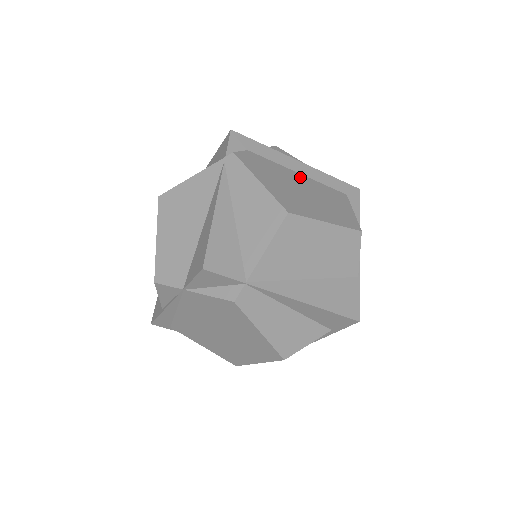
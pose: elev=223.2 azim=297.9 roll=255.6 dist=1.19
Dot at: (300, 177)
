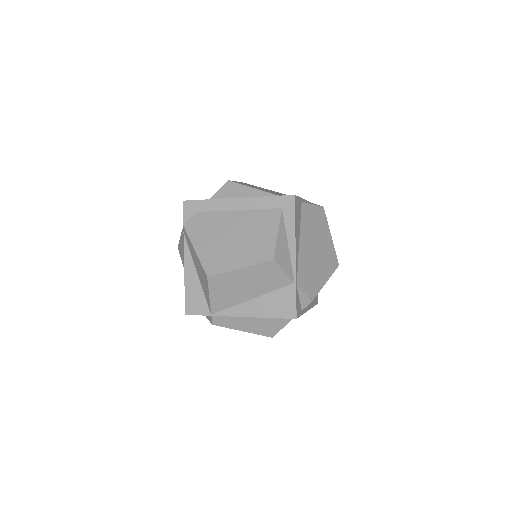
Dot at: (236, 216)
